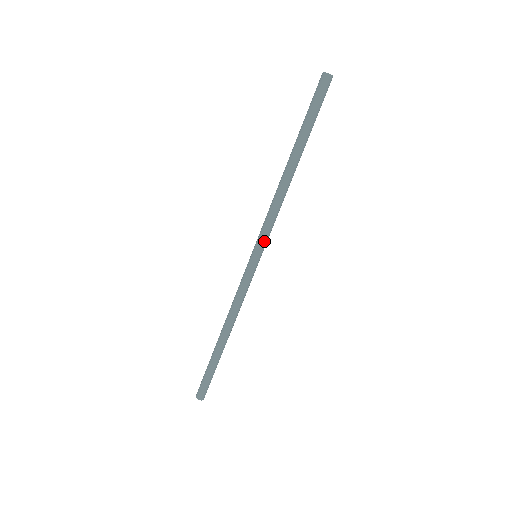
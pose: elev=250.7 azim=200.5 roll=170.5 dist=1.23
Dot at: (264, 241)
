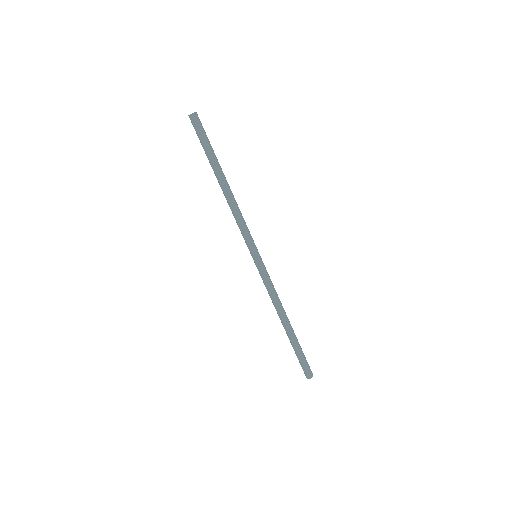
Dot at: (251, 243)
